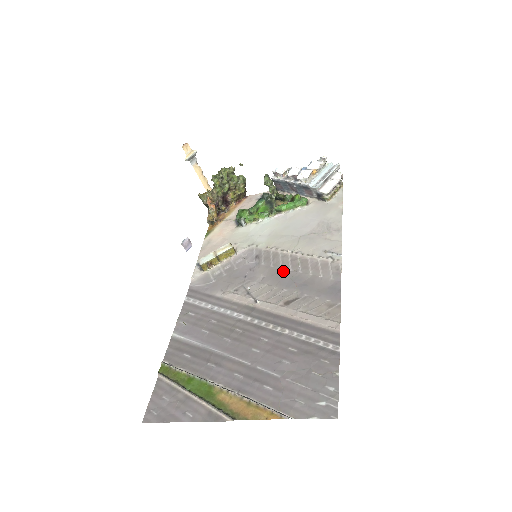
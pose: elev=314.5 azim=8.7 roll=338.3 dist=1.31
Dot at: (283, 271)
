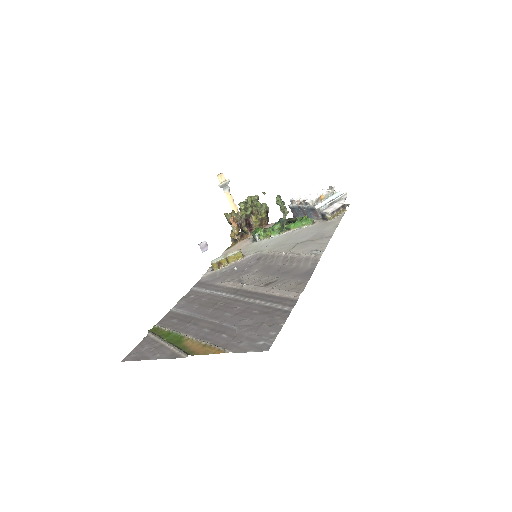
Dot at: (273, 265)
